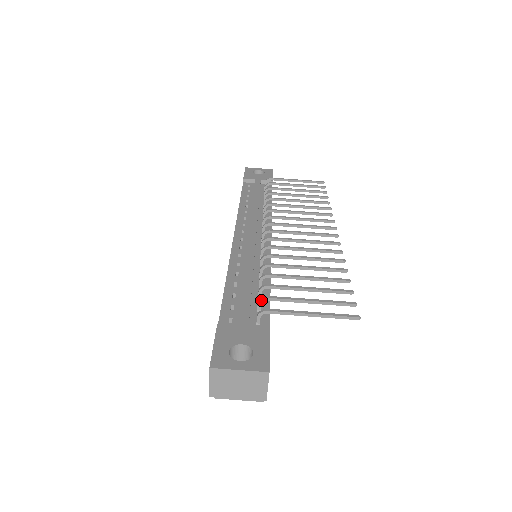
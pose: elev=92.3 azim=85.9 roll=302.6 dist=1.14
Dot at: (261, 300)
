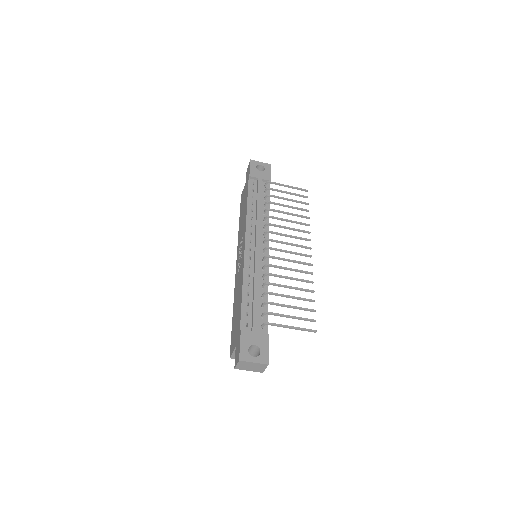
Dot at: (265, 314)
